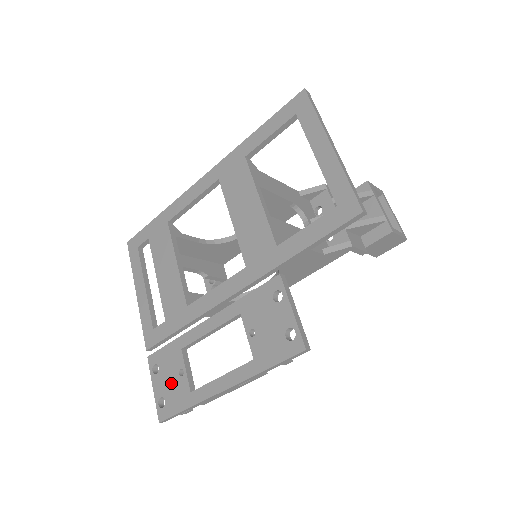
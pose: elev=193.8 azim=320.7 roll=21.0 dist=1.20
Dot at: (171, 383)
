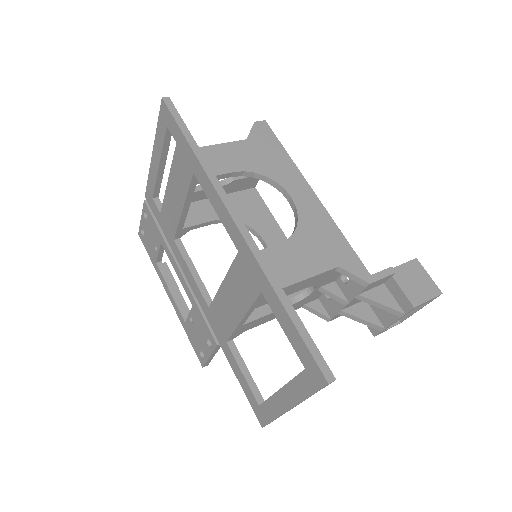
Dot at: (150, 239)
